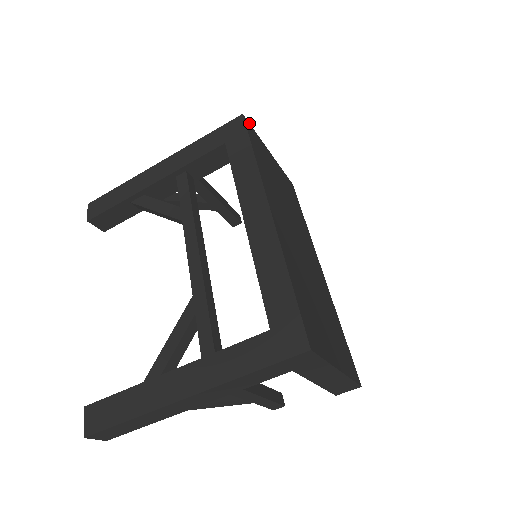
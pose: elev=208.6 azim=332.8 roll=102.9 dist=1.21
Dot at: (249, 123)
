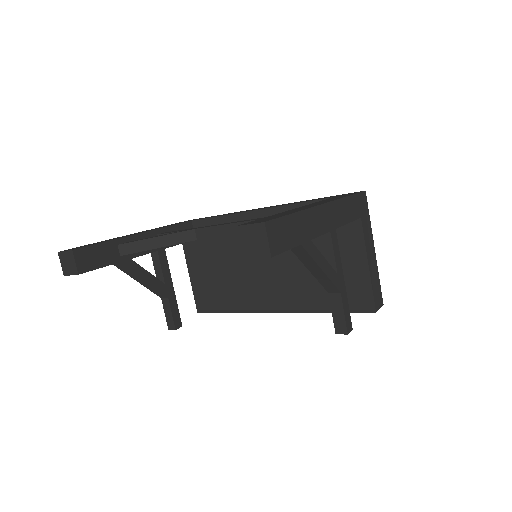
Dot at: occluded
